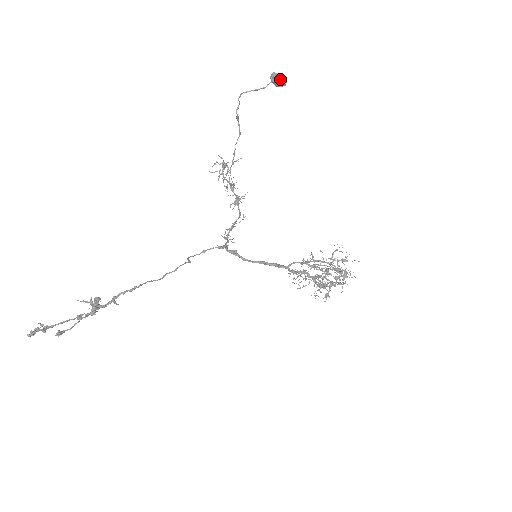
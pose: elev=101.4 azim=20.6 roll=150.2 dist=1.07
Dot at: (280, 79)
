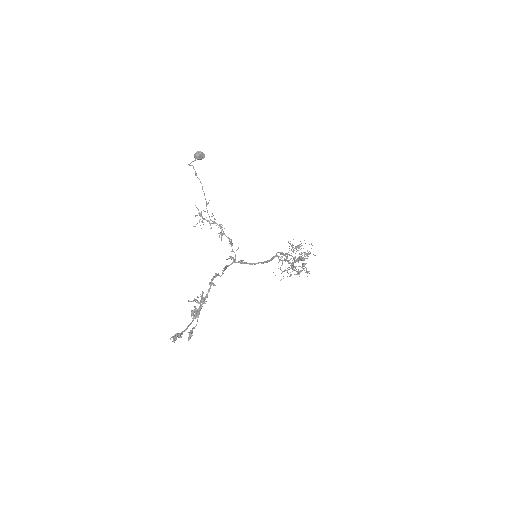
Dot at: (201, 153)
